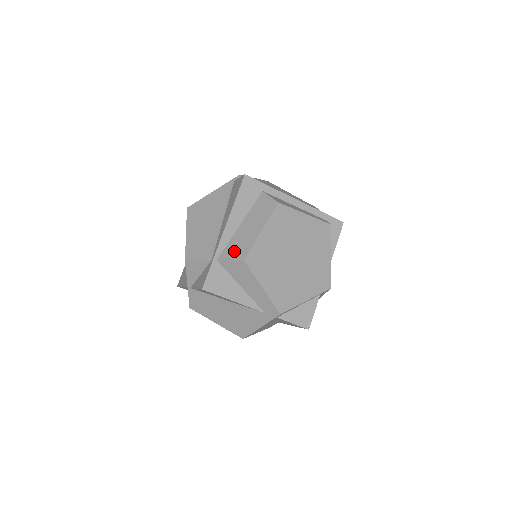
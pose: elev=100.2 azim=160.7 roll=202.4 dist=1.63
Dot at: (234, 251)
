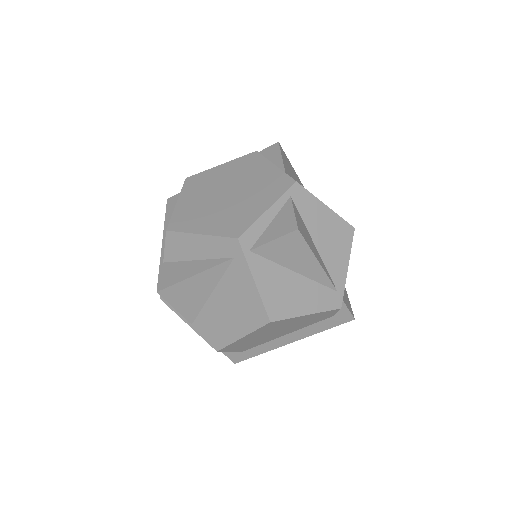
Dot at: occluded
